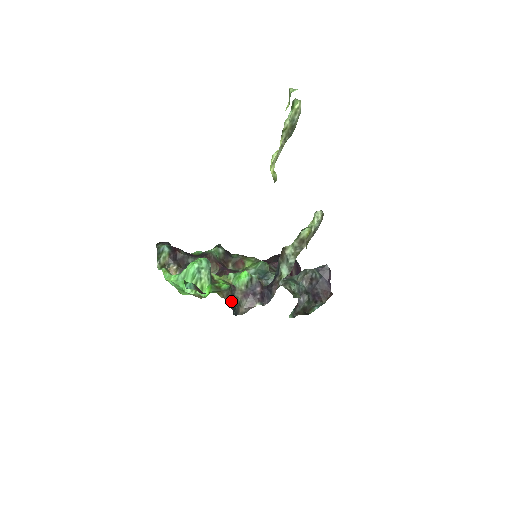
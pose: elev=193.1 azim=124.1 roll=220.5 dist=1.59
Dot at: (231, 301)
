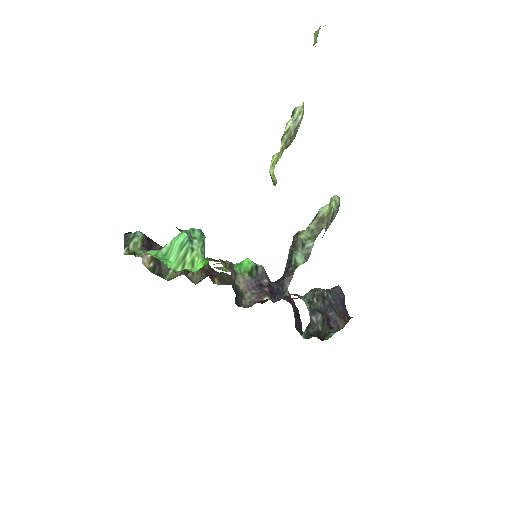
Dot at: (233, 282)
